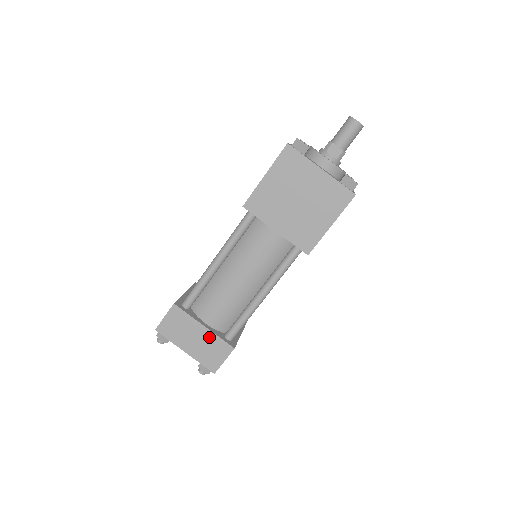
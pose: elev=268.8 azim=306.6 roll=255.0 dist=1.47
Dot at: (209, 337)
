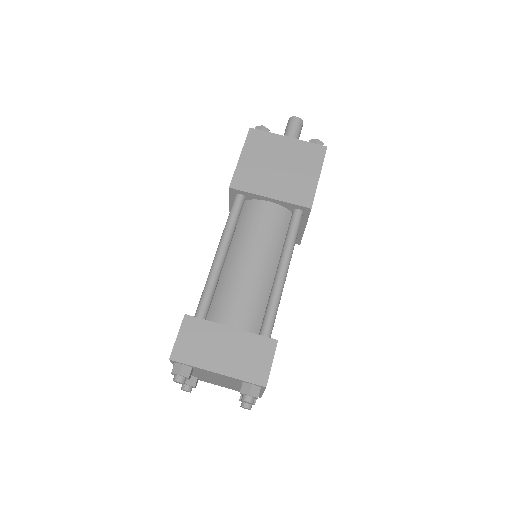
Dot at: (242, 339)
